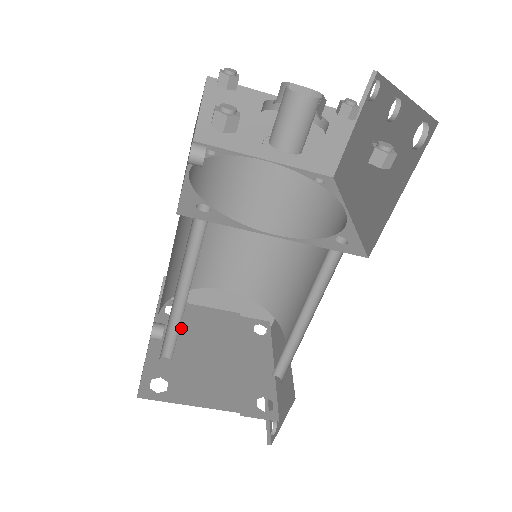
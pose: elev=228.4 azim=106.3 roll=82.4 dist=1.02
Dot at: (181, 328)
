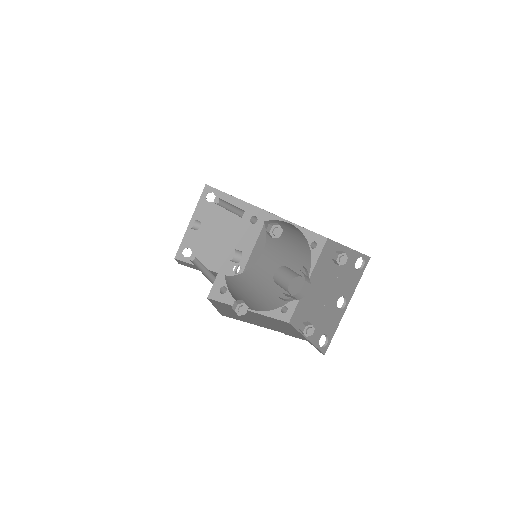
Dot at: (211, 213)
